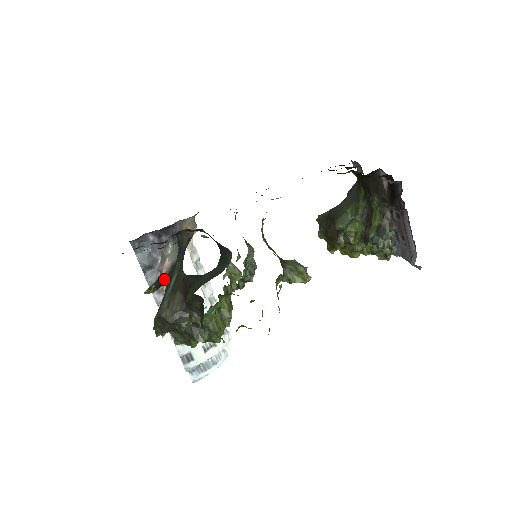
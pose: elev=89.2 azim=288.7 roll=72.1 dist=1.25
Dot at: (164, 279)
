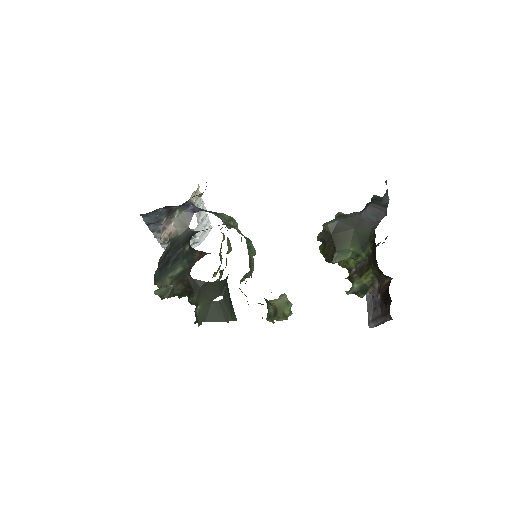
Dot at: (167, 236)
